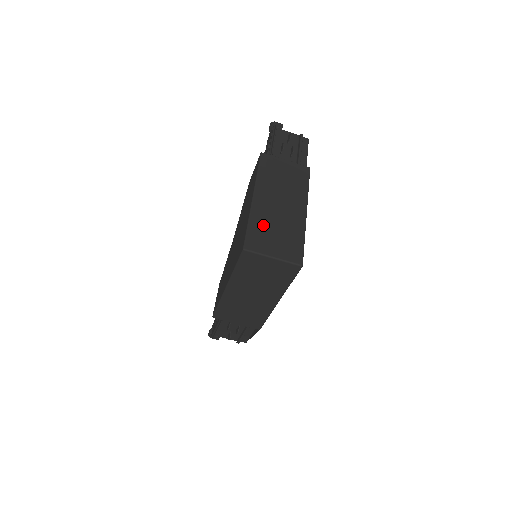
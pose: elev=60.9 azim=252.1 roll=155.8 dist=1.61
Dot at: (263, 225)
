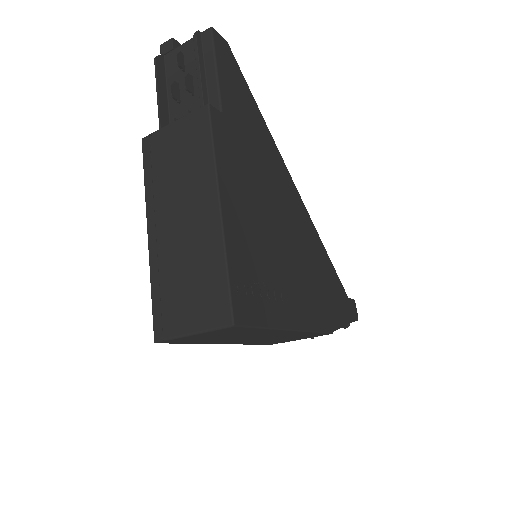
Dot at: (168, 280)
